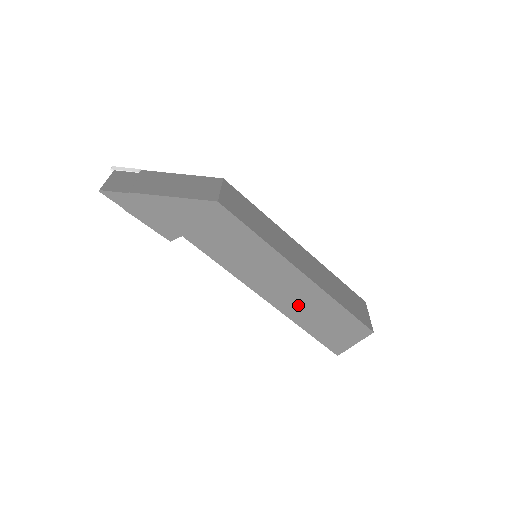
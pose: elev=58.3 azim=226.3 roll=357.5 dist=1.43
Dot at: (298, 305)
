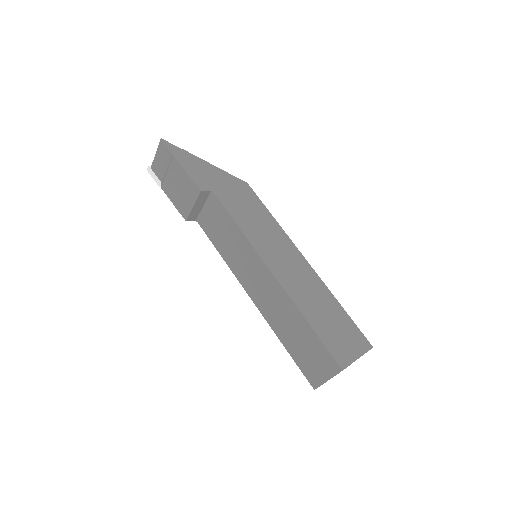
Dot at: (301, 289)
